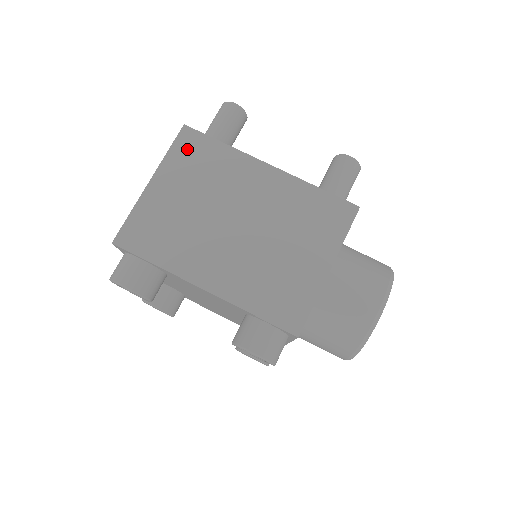
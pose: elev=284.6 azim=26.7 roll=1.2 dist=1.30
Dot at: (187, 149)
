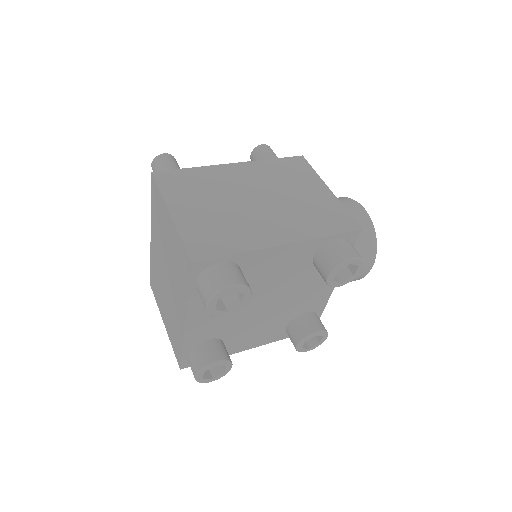
Dot at: (171, 183)
